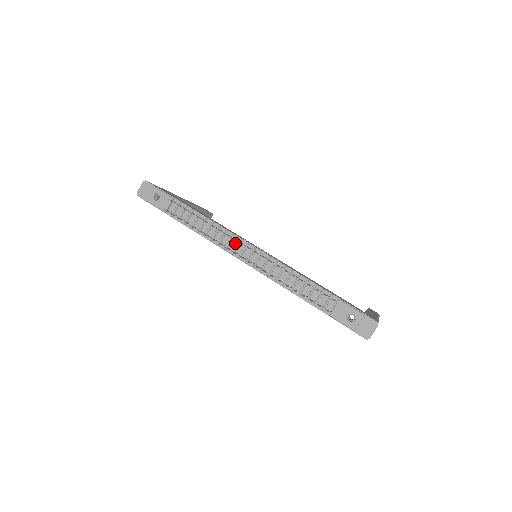
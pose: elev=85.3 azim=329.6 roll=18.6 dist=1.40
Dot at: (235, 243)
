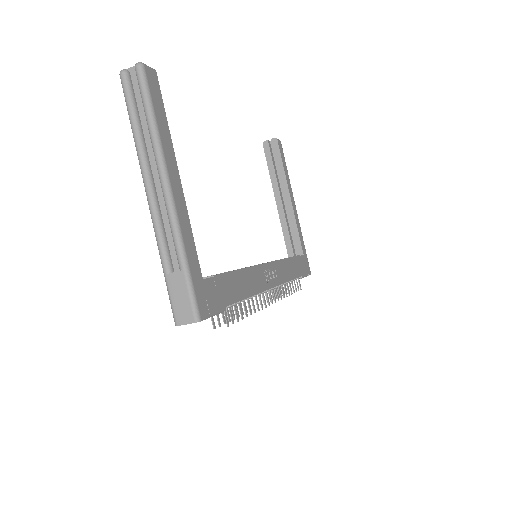
Dot at: occluded
